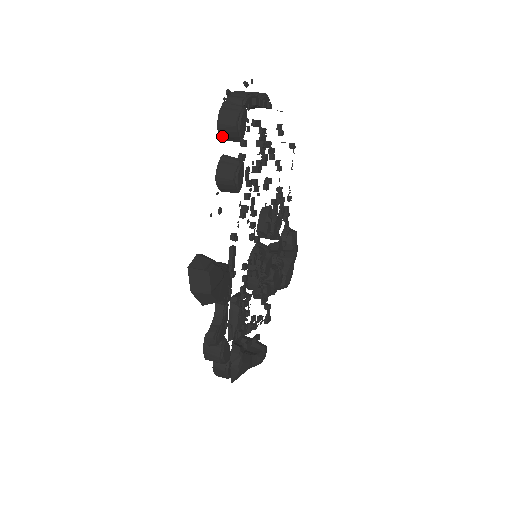
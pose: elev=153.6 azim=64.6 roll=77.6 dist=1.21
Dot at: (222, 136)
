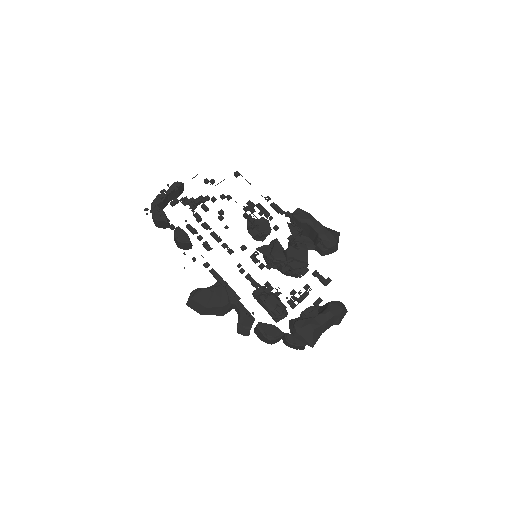
Dot at: (164, 228)
